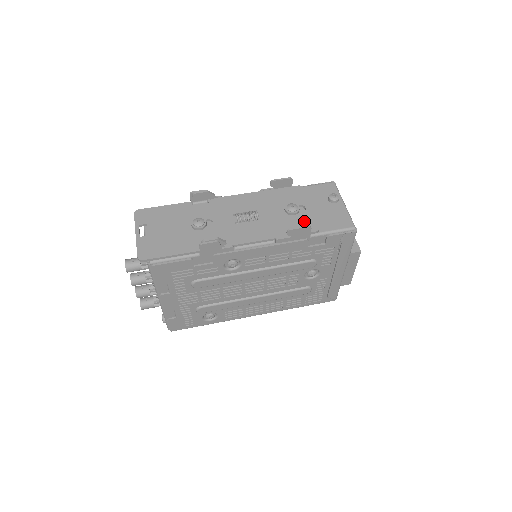
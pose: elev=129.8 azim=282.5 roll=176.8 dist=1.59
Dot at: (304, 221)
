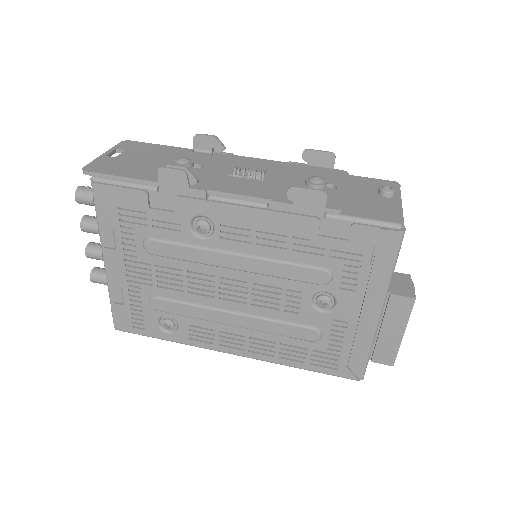
Dot at: occluded
